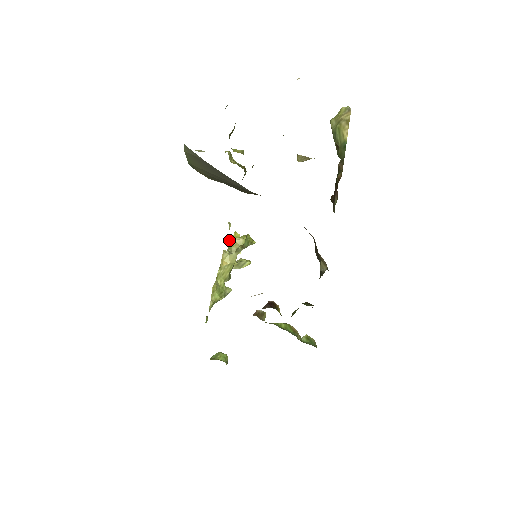
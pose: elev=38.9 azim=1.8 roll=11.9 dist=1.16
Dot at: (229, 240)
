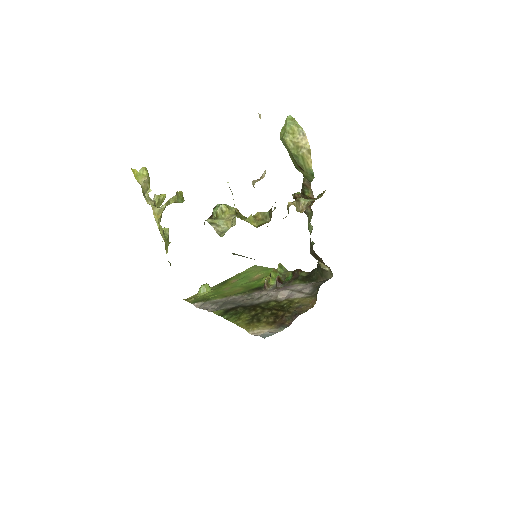
Dot at: occluded
